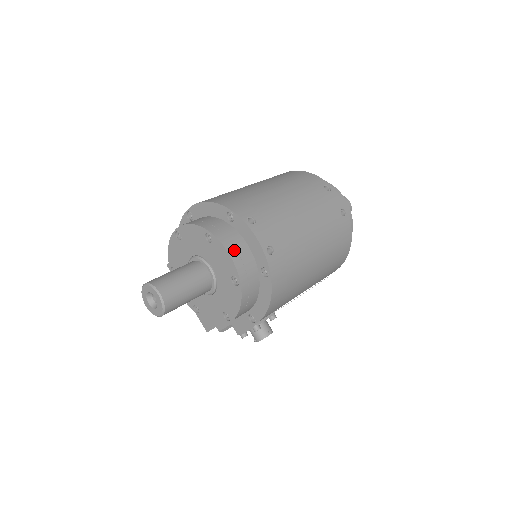
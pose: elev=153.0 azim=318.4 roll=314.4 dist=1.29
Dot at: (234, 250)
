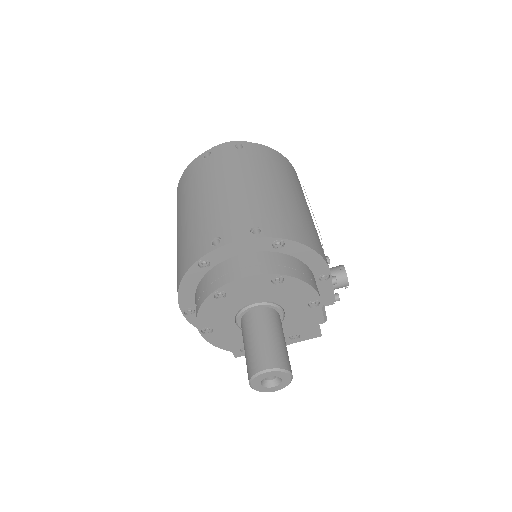
Dot at: (243, 270)
